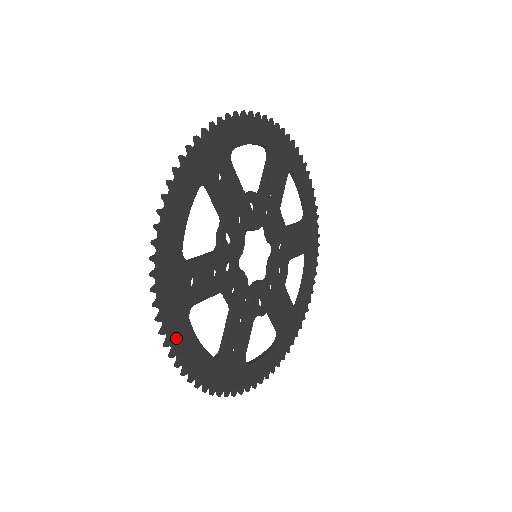
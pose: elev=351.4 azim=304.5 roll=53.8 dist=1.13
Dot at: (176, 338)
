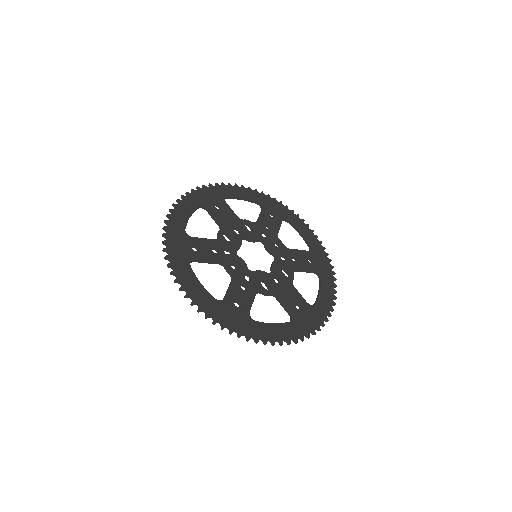
Dot at: (179, 271)
